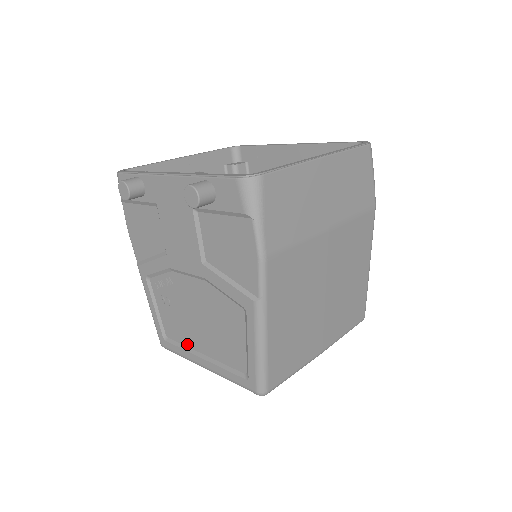
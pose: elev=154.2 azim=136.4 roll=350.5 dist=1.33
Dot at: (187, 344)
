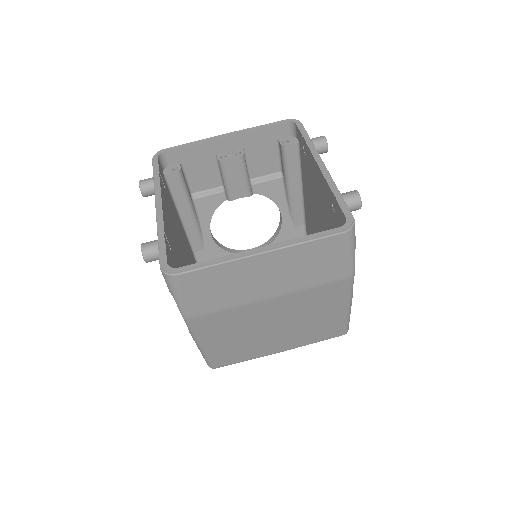
Dot at: occluded
